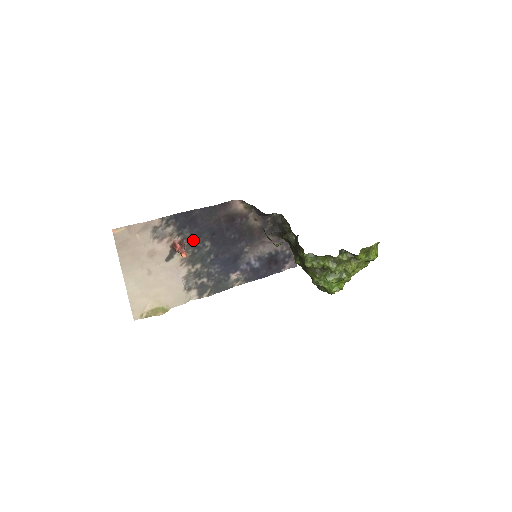
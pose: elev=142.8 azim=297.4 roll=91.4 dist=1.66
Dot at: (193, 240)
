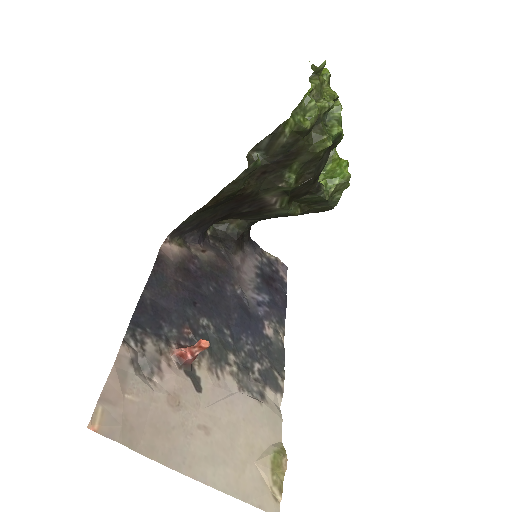
Dot at: (187, 332)
